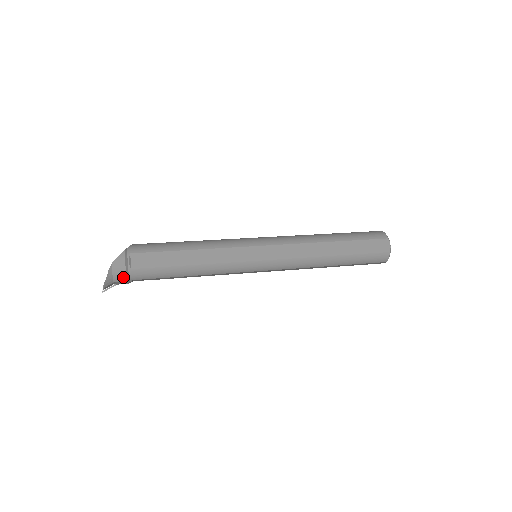
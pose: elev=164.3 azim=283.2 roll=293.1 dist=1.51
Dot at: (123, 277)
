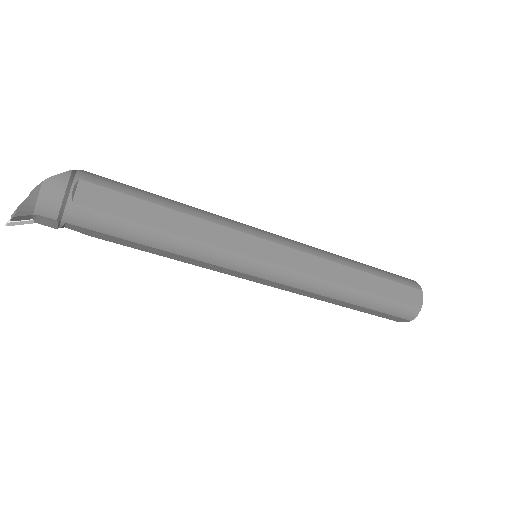
Dot at: (53, 210)
